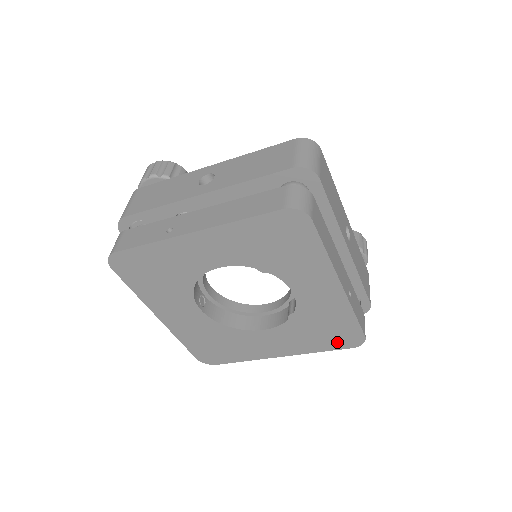
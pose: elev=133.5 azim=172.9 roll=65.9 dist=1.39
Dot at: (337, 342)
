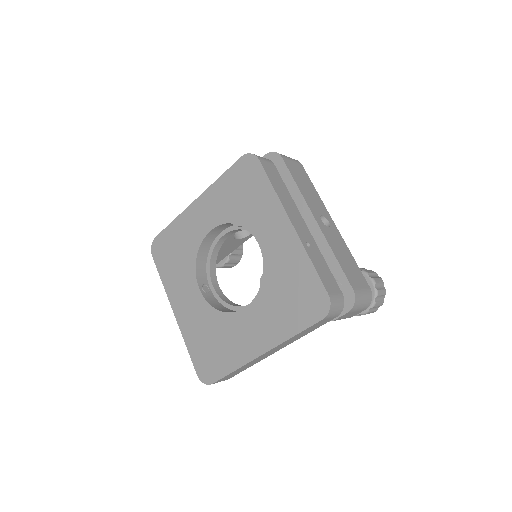
Dot at: (306, 312)
